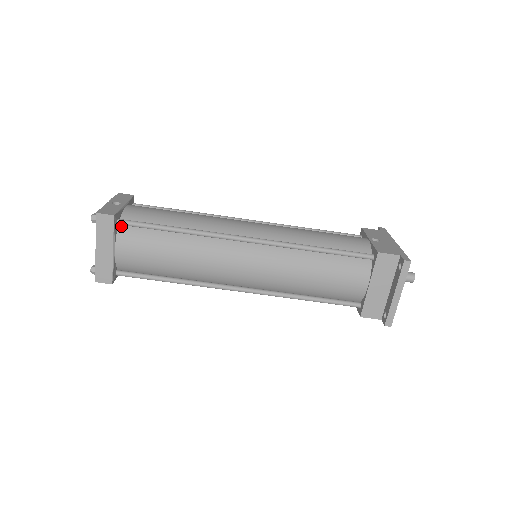
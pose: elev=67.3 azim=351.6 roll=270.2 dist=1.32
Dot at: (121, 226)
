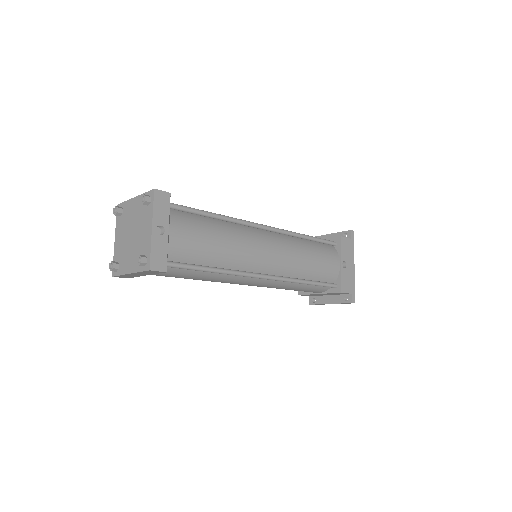
Dot at: occluded
